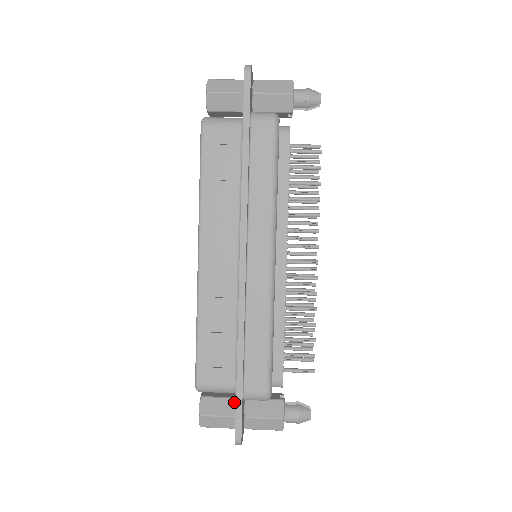
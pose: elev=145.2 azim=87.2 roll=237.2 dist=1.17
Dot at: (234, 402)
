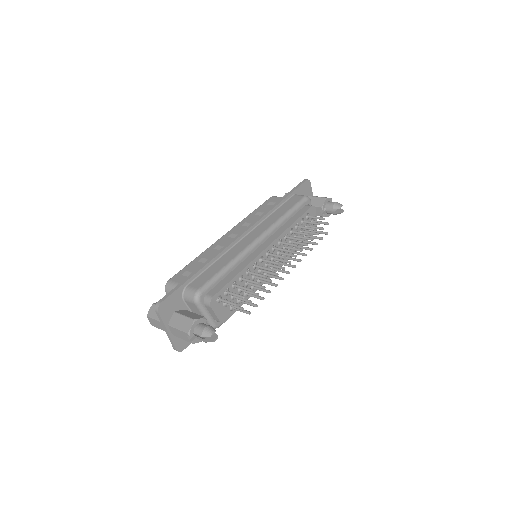
Dot at: occluded
